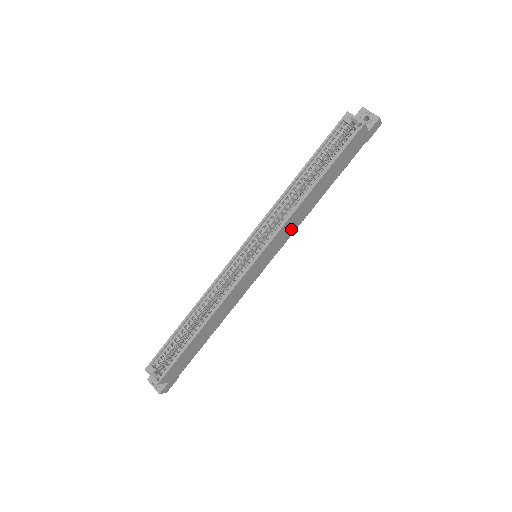
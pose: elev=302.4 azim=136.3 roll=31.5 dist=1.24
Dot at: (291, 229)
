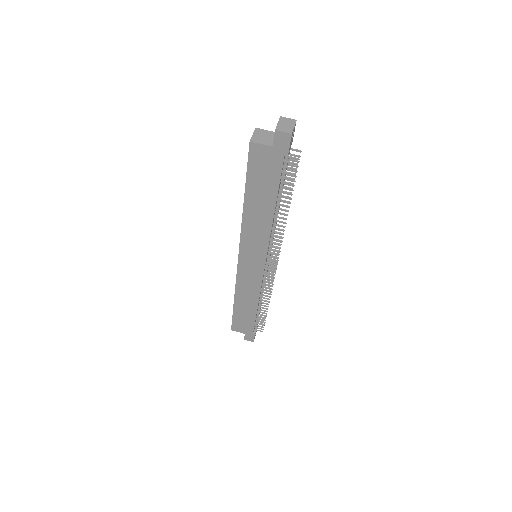
Dot at: (260, 238)
